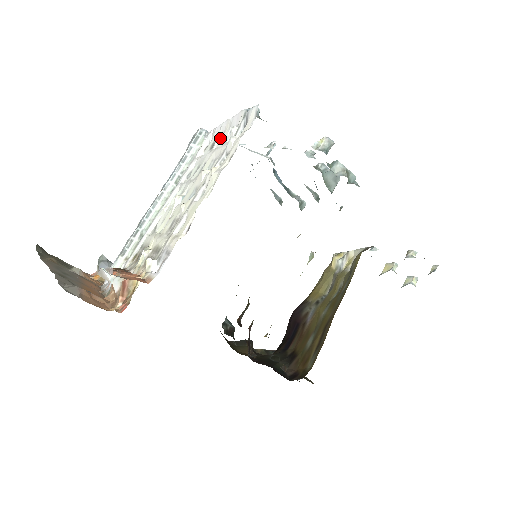
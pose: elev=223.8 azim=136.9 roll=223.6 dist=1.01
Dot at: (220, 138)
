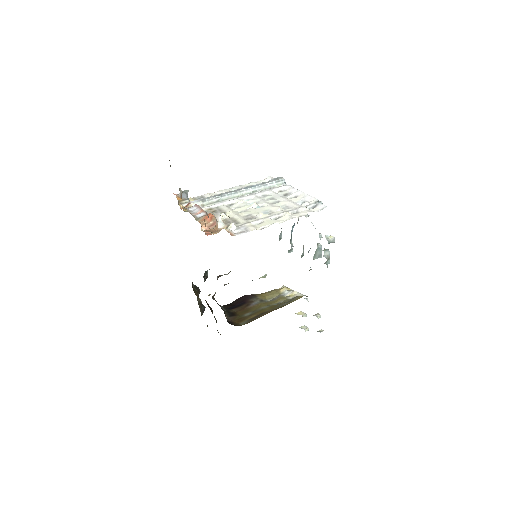
Dot at: (293, 196)
